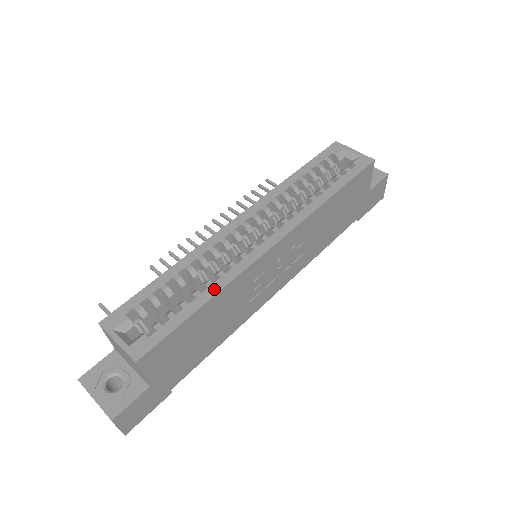
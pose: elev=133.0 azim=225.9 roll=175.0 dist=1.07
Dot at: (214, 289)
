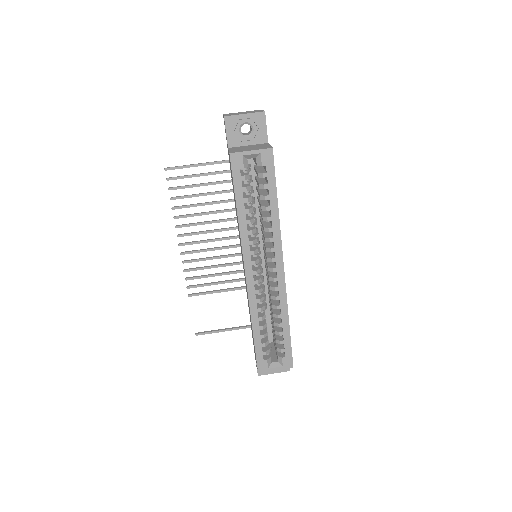
Dot at: (285, 316)
